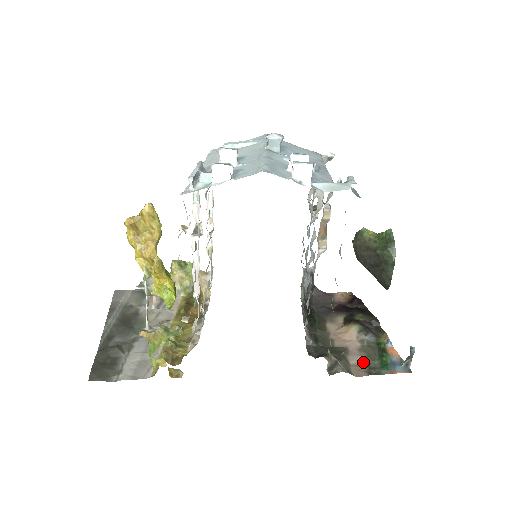
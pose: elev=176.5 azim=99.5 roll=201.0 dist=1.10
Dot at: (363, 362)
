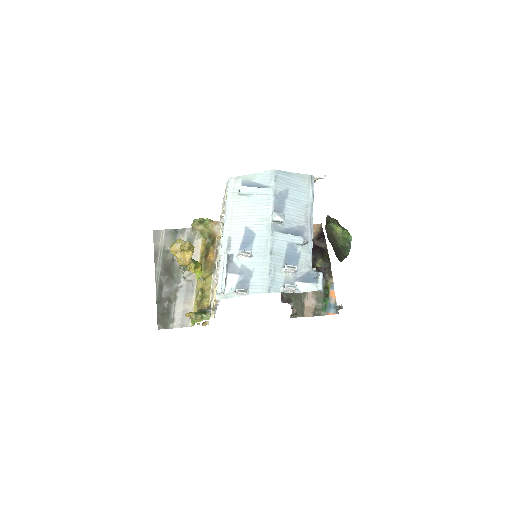
Dot at: (313, 304)
